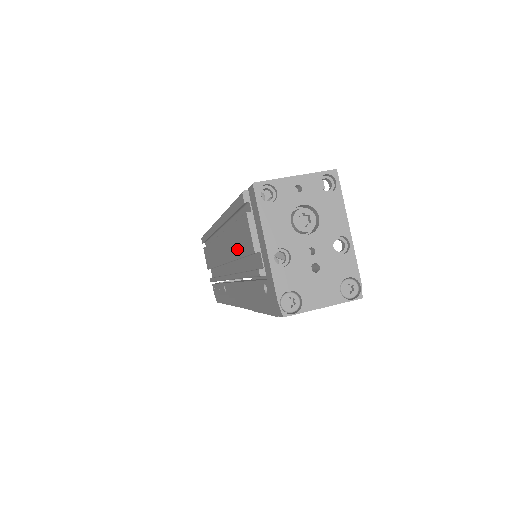
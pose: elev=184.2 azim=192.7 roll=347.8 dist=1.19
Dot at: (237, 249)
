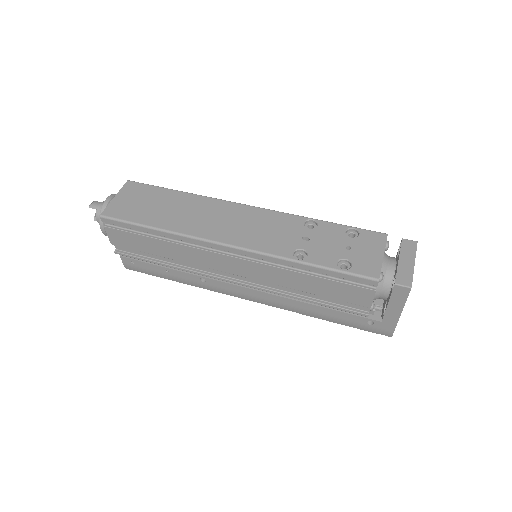
Dot at: (312, 289)
